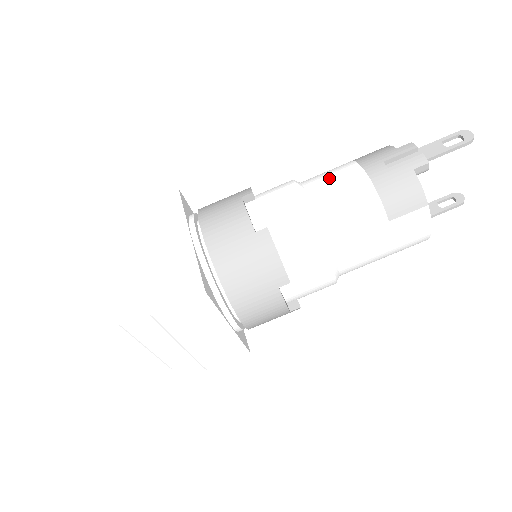
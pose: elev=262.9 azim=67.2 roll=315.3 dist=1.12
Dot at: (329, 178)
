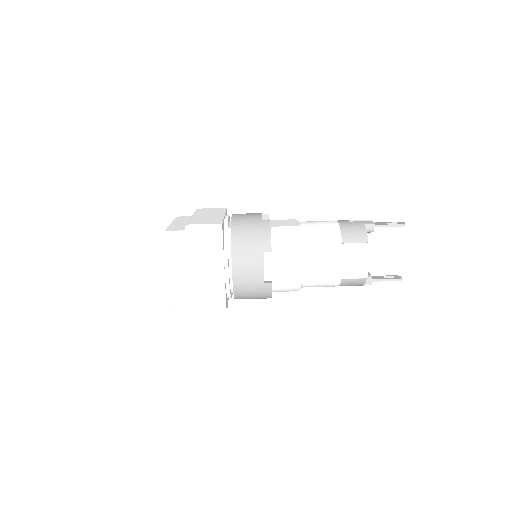
Dot at: occluded
